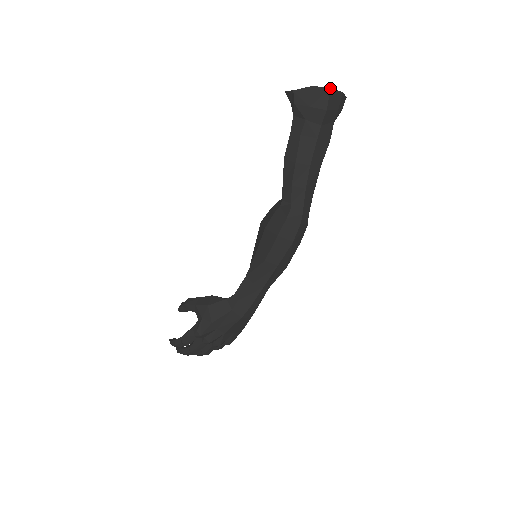
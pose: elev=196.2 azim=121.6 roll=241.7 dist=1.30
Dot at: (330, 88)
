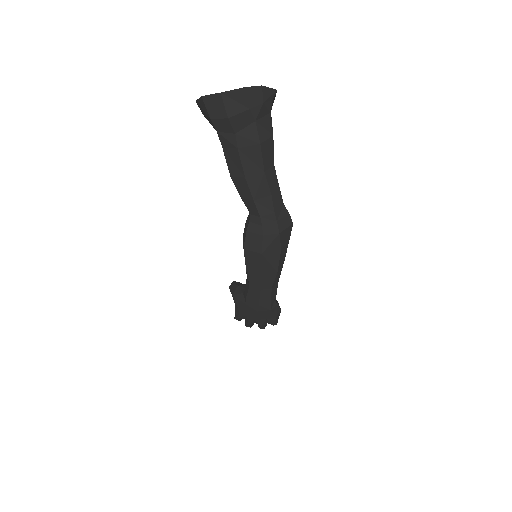
Dot at: occluded
